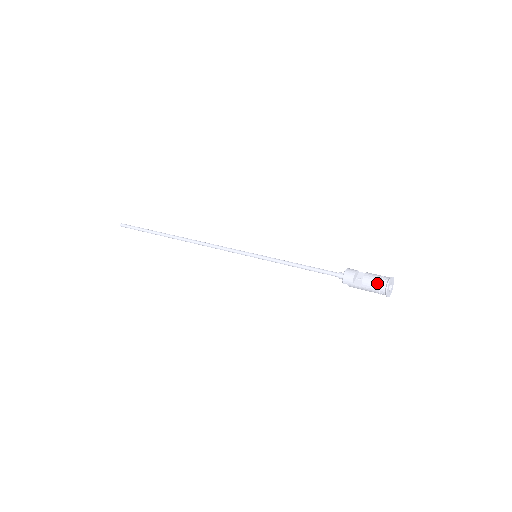
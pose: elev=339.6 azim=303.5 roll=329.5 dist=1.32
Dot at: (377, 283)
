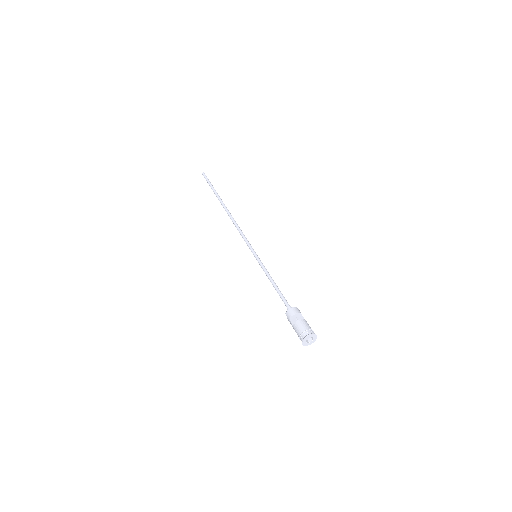
Dot at: (303, 330)
